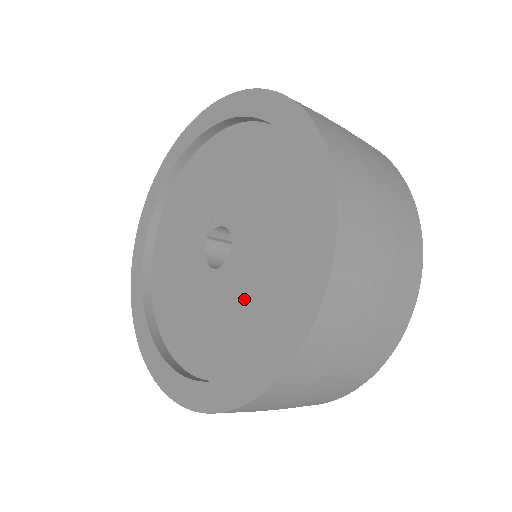
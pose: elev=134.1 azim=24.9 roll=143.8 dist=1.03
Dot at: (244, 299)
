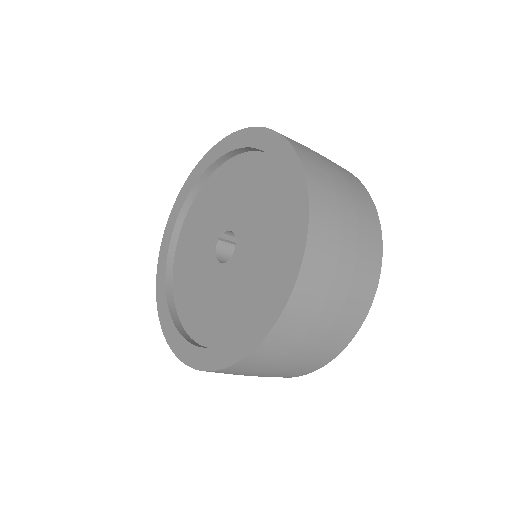
Dot at: (241, 287)
